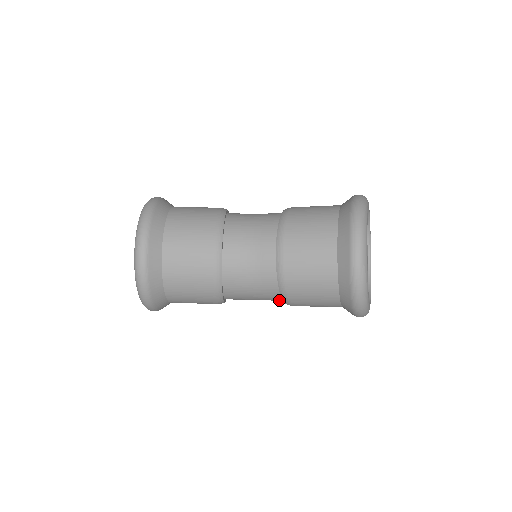
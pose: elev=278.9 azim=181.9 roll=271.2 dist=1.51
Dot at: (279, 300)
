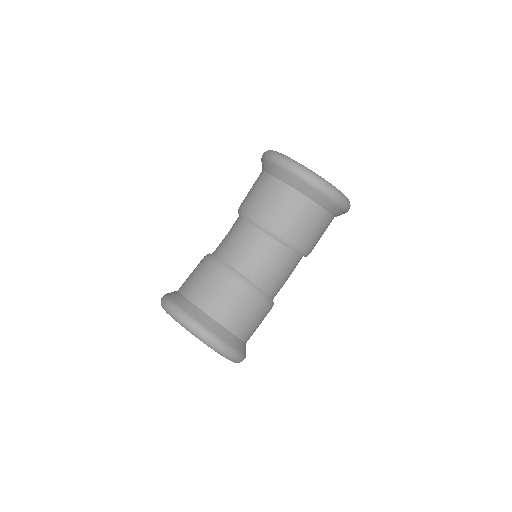
Dot at: (299, 260)
